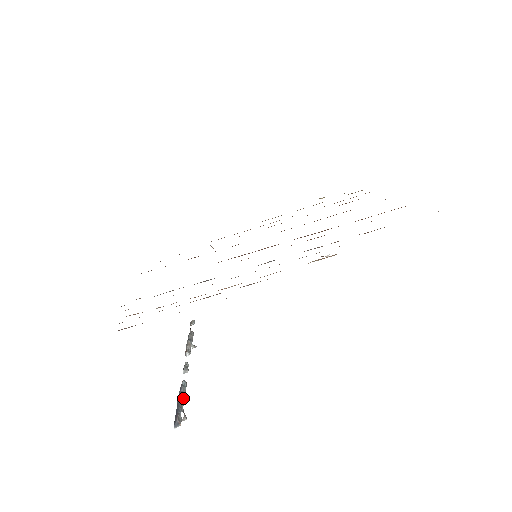
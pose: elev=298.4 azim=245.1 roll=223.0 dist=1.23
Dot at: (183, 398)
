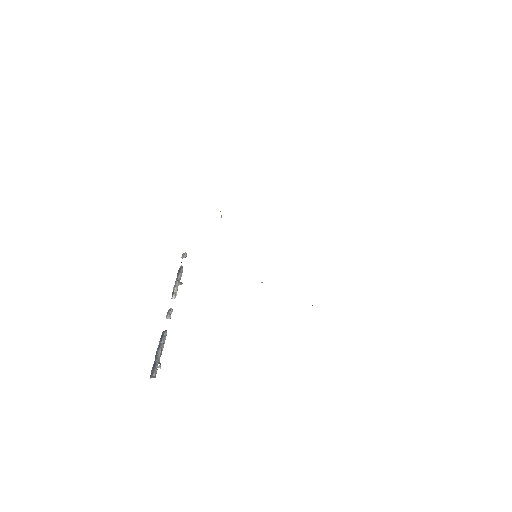
Dot at: (162, 350)
